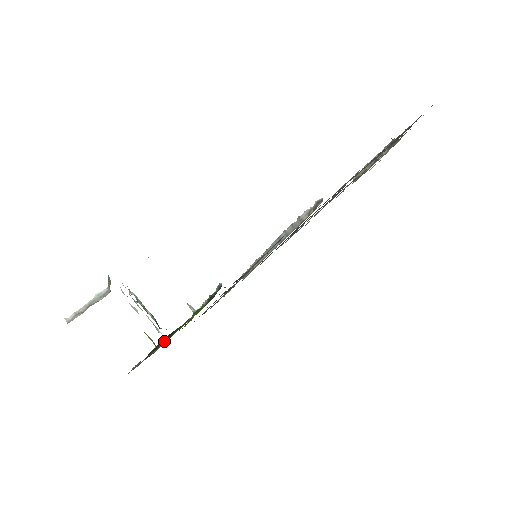
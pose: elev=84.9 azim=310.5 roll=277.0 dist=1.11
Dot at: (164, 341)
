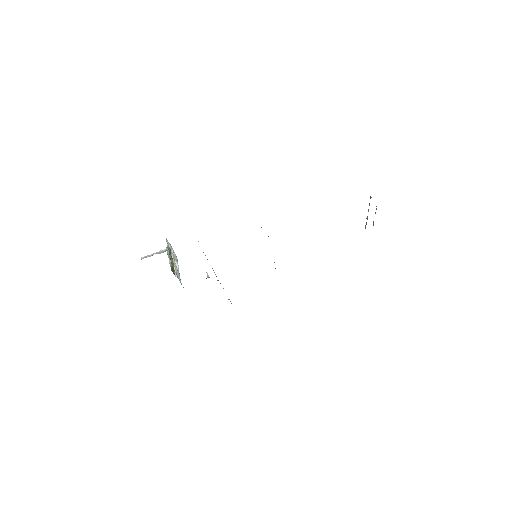
Dot at: occluded
